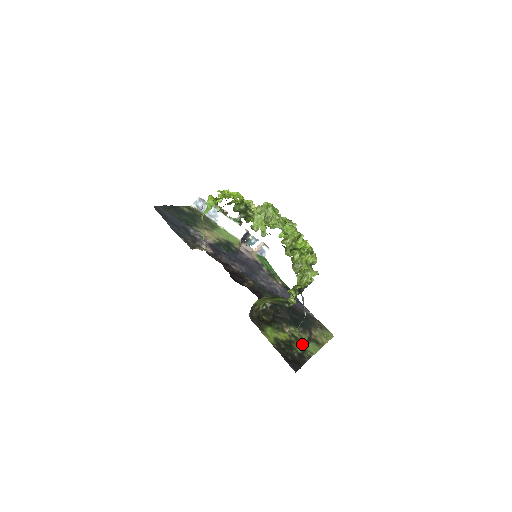
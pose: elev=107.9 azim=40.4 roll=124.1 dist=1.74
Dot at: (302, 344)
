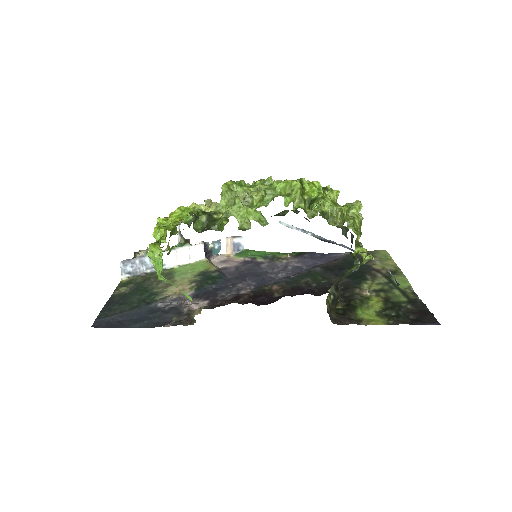
Dot at: (393, 290)
